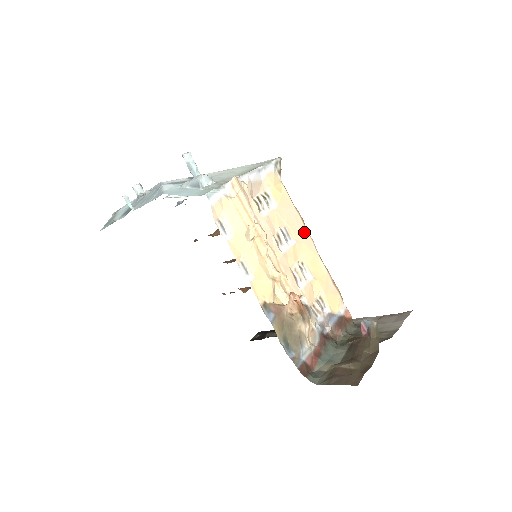
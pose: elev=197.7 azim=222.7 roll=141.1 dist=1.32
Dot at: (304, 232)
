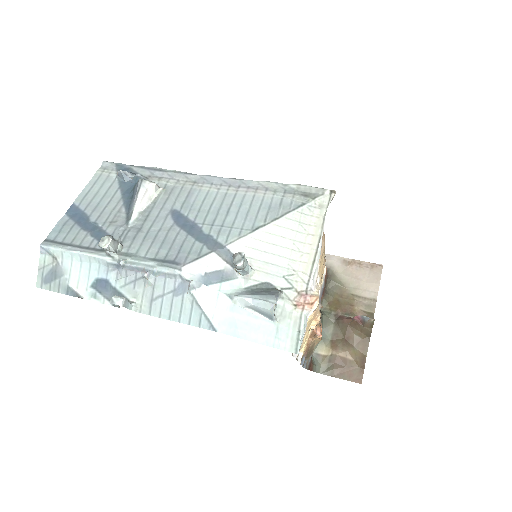
Dot at: (323, 241)
